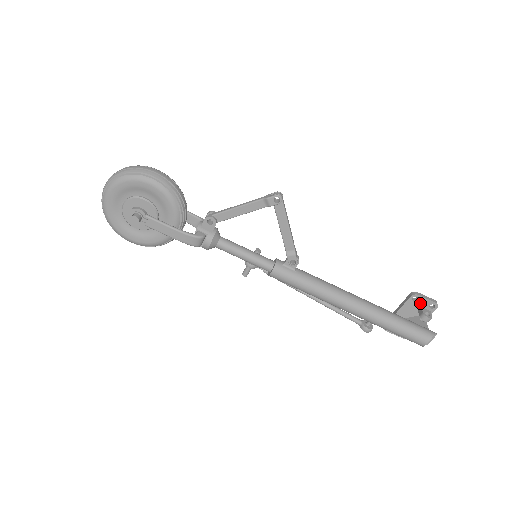
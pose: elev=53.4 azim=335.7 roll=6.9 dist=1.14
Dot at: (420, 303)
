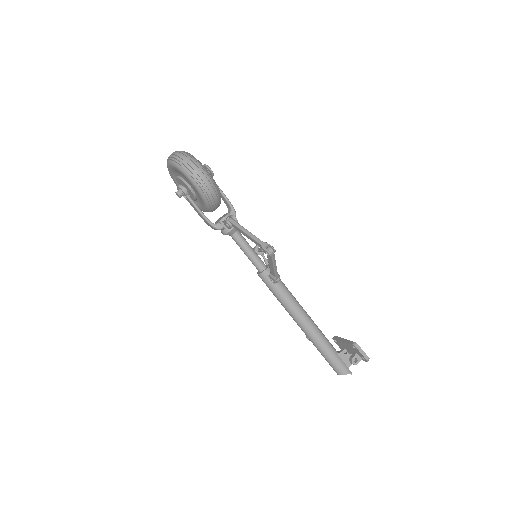
Dot at: (357, 351)
